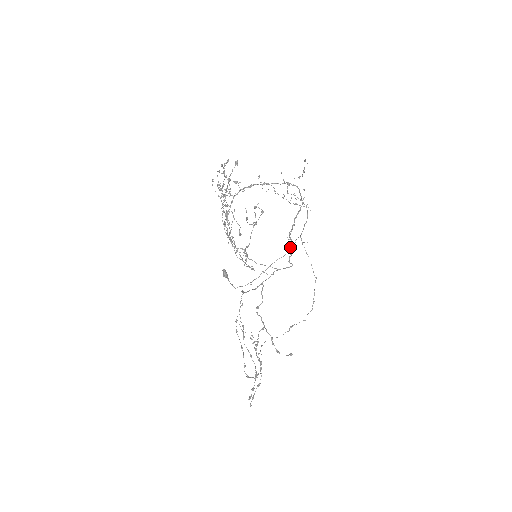
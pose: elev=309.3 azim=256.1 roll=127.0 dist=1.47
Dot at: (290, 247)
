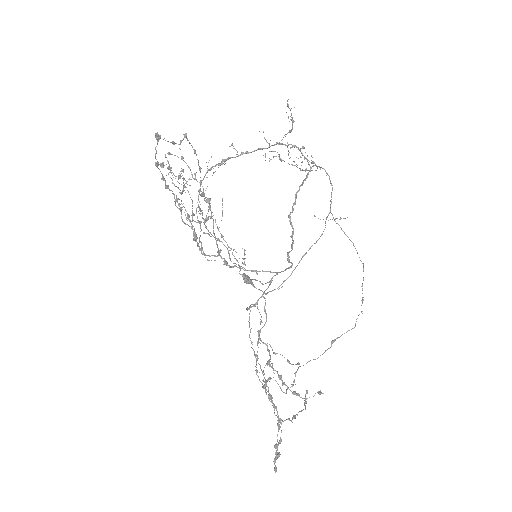
Dot at: (291, 237)
